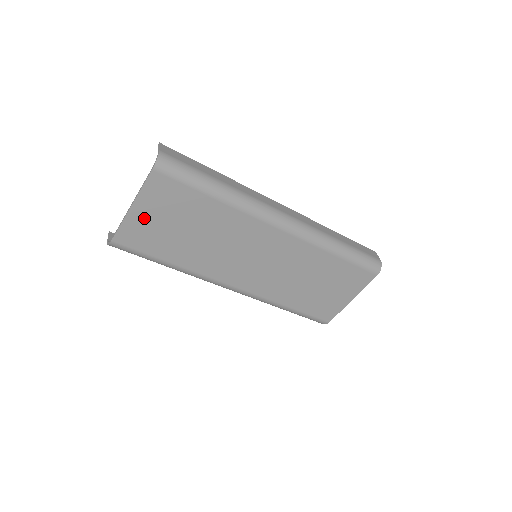
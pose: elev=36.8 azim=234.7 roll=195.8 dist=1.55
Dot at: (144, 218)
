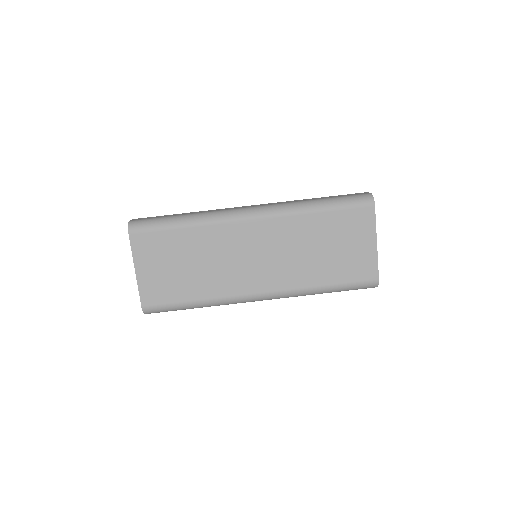
Dot at: (149, 274)
